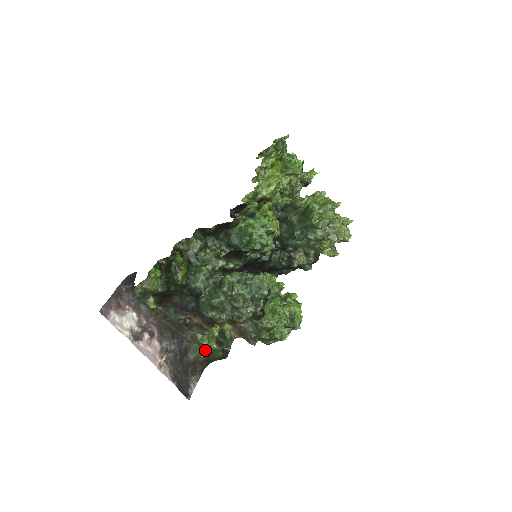
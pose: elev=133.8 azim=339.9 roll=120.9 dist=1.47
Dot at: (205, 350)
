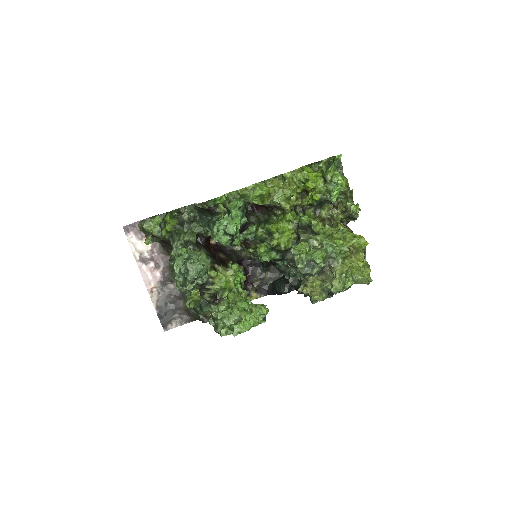
Dot at: occluded
